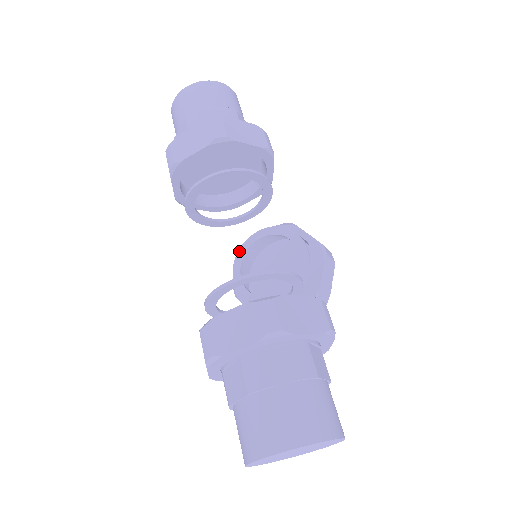
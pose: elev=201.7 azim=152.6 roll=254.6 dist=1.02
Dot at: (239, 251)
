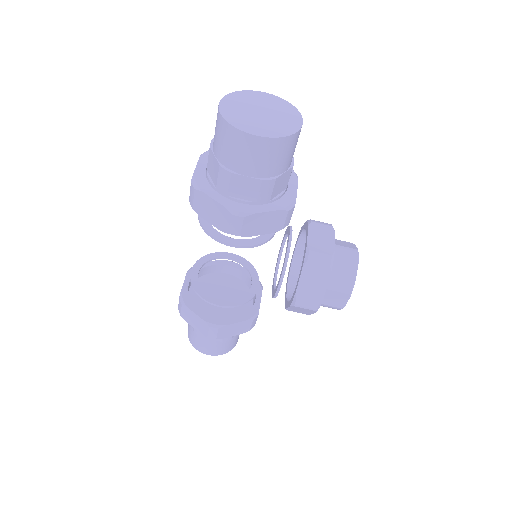
Dot at: (272, 296)
